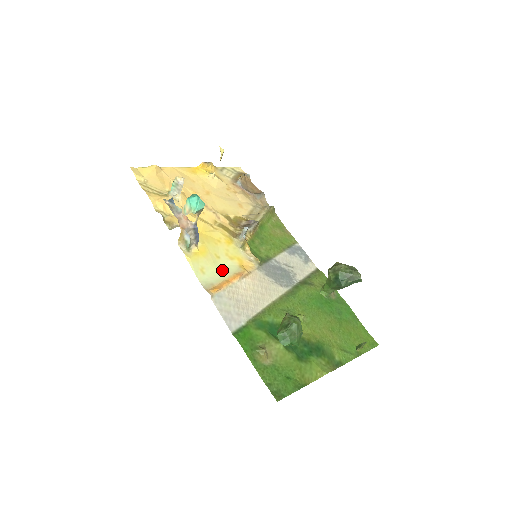
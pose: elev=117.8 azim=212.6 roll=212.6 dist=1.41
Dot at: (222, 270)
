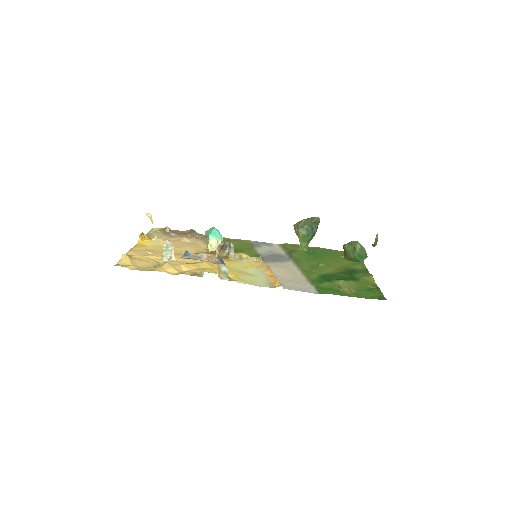
Dot at: (258, 275)
